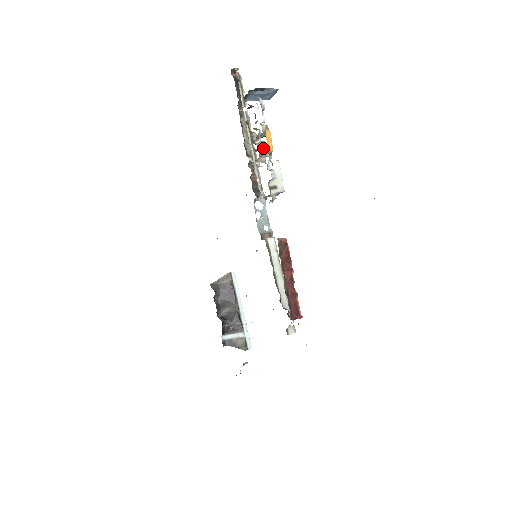
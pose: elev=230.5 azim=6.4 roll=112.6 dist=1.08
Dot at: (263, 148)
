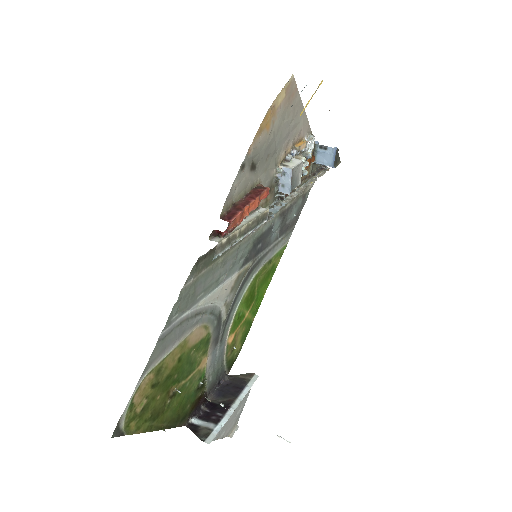
Dot at: (298, 156)
